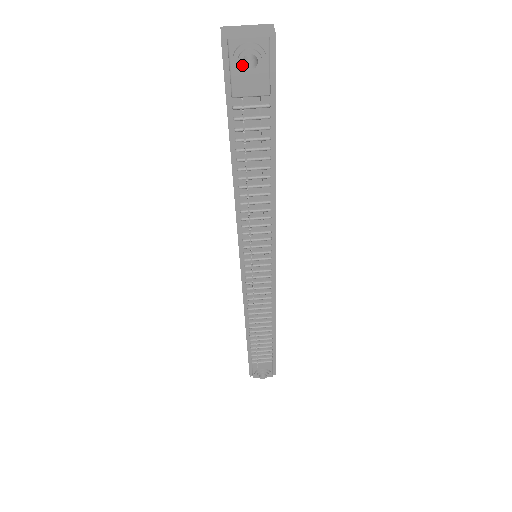
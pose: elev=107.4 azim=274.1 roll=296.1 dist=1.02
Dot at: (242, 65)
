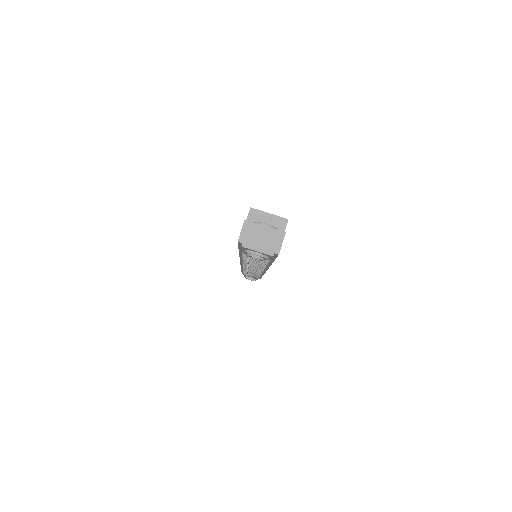
Dot at: occluded
